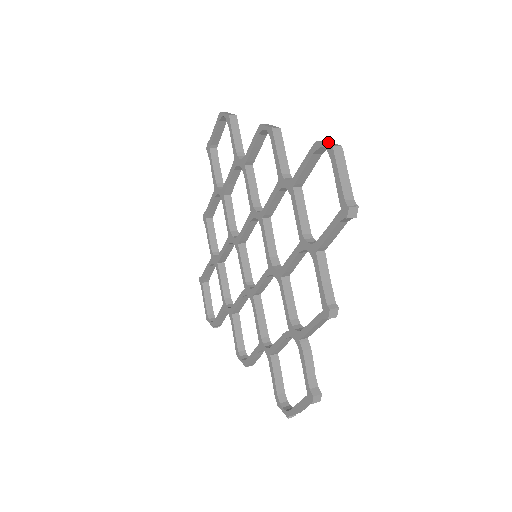
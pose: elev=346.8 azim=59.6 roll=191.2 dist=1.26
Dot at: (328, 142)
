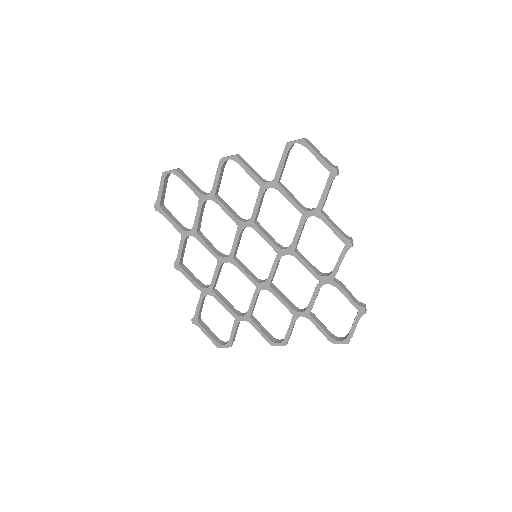
Dot at: (294, 140)
